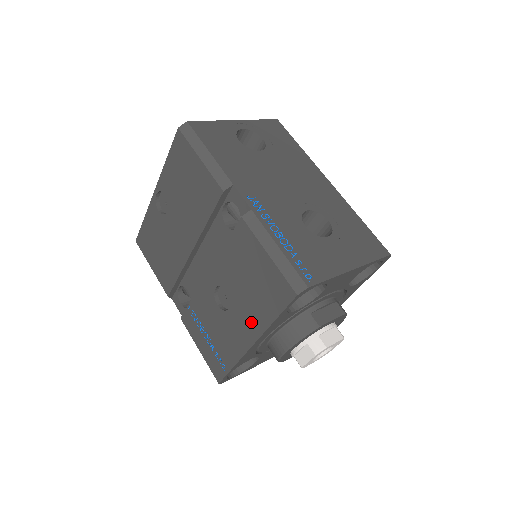
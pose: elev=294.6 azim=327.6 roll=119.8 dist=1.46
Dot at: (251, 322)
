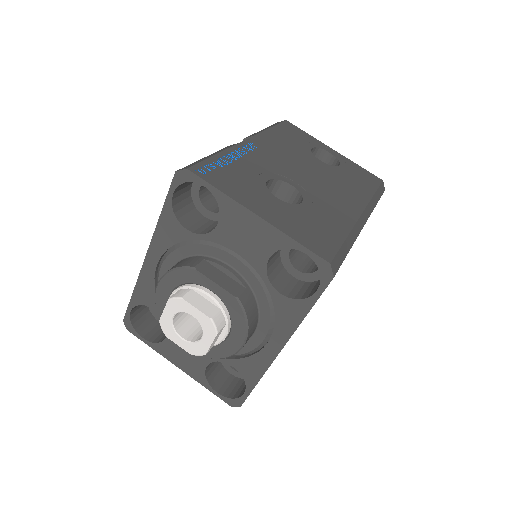
Dot at: occluded
